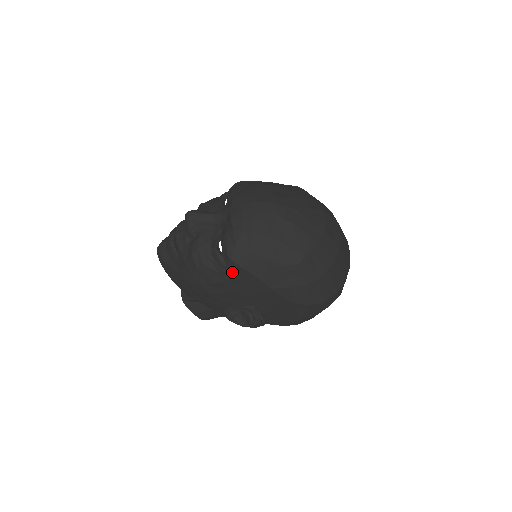
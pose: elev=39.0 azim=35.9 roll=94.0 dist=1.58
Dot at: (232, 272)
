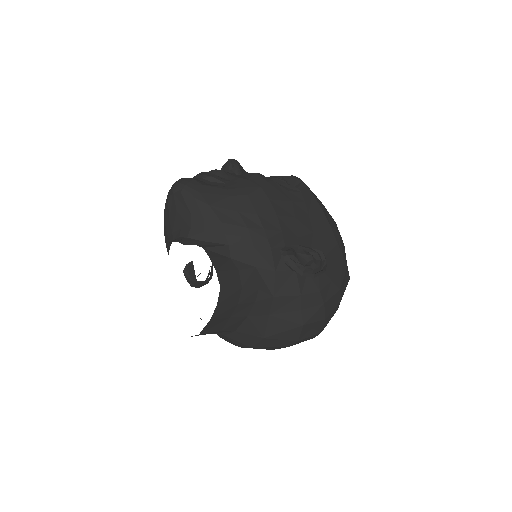
Dot at: (303, 194)
